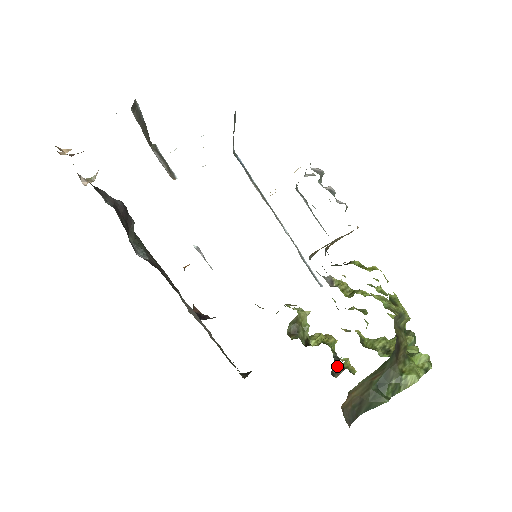
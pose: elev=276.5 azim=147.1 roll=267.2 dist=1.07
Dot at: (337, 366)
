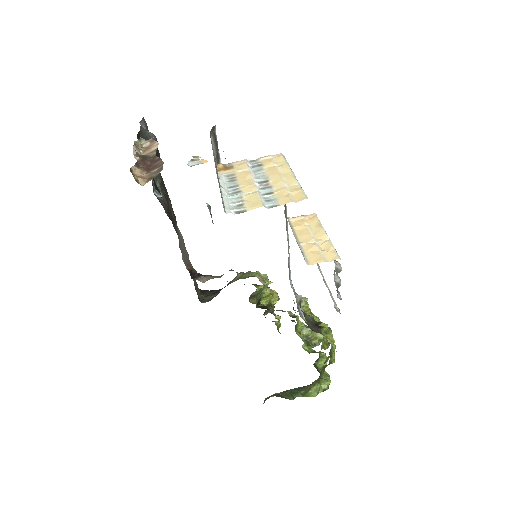
Dot at: occluded
